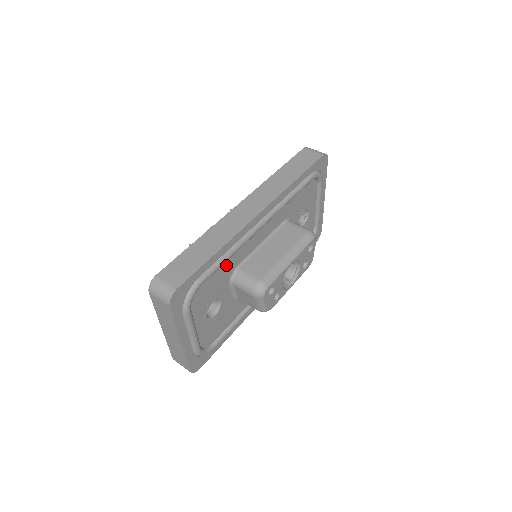
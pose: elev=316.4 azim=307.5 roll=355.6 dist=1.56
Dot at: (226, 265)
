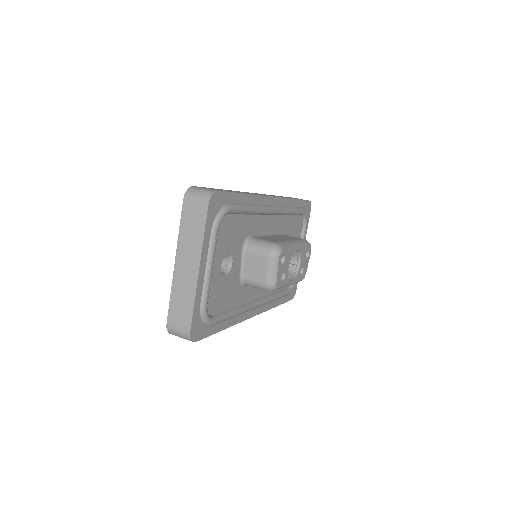
Dot at: (246, 221)
